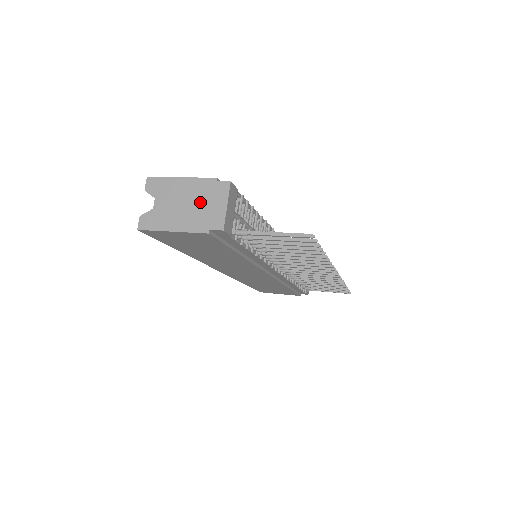
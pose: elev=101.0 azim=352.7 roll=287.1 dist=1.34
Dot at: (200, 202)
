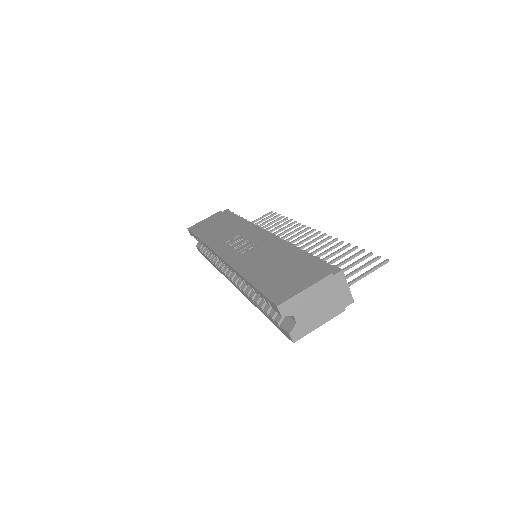
Dot at: (329, 296)
